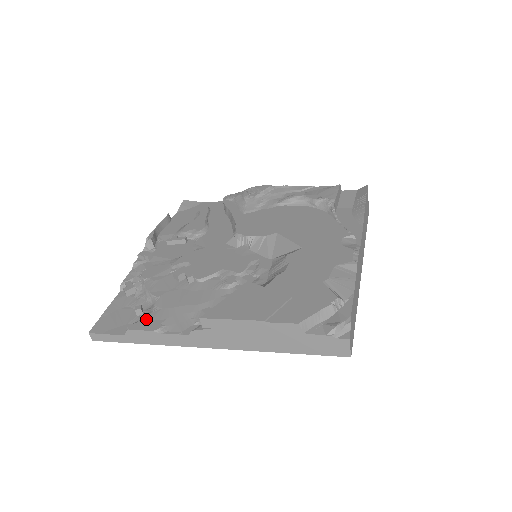
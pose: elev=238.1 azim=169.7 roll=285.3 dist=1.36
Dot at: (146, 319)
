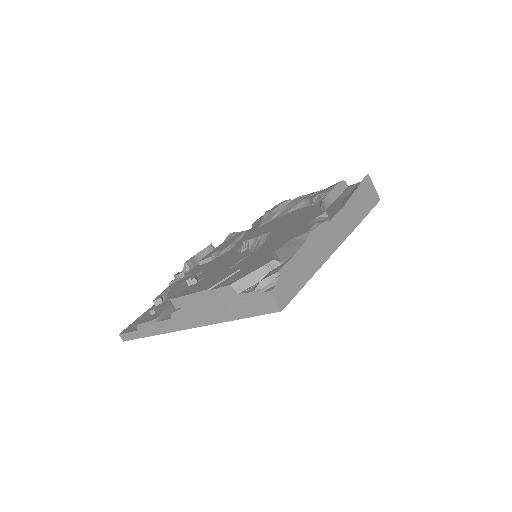
Dot at: (152, 315)
